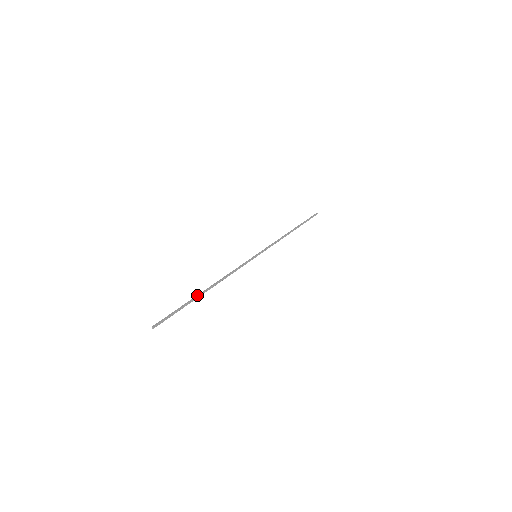
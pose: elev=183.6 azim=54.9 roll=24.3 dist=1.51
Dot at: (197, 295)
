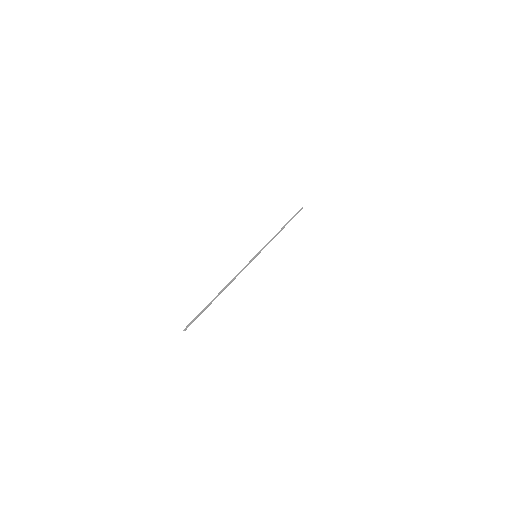
Dot at: (213, 299)
